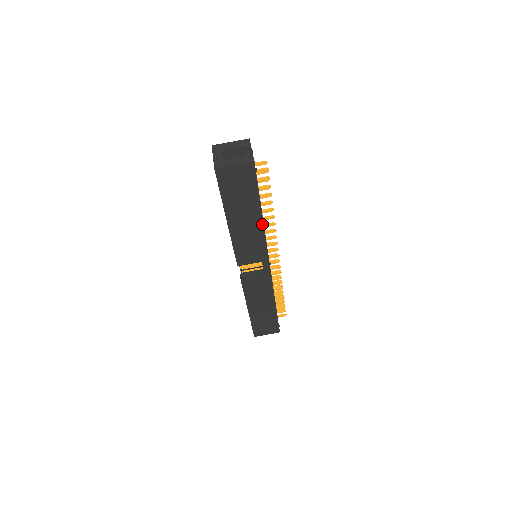
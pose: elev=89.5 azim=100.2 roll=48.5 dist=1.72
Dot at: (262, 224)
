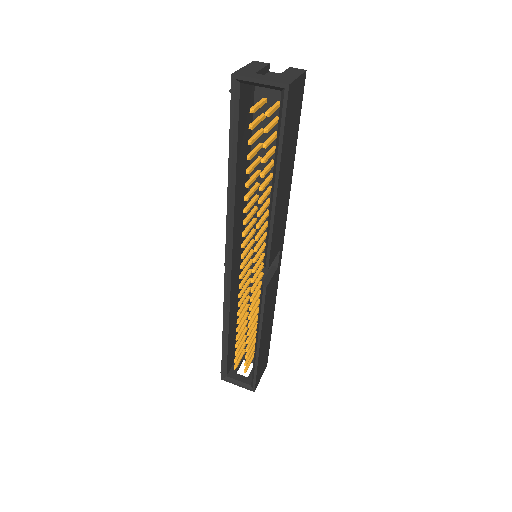
Dot at: (291, 182)
